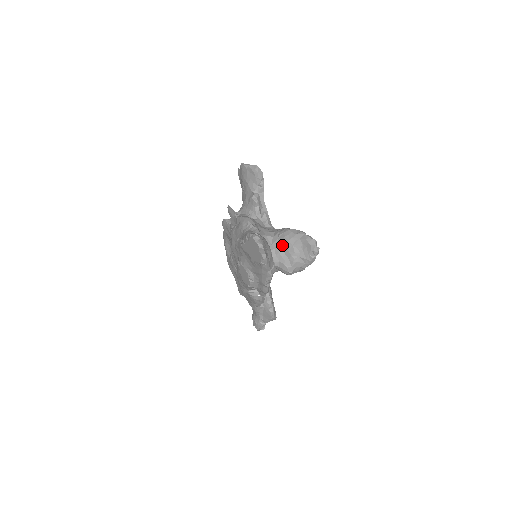
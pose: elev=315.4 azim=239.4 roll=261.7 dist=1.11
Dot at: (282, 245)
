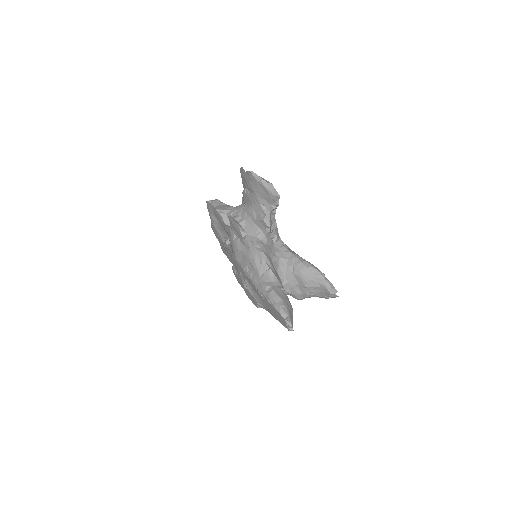
Dot at: (297, 281)
